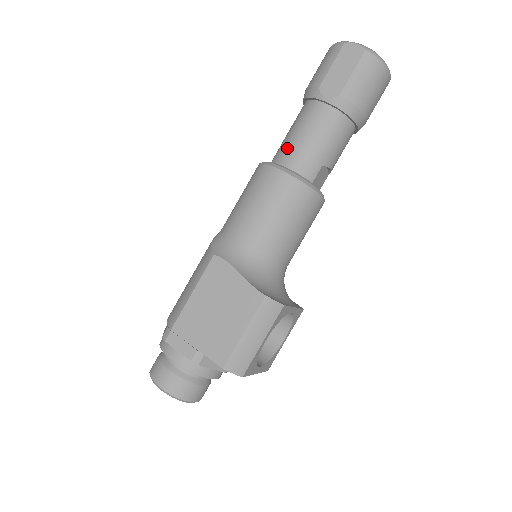
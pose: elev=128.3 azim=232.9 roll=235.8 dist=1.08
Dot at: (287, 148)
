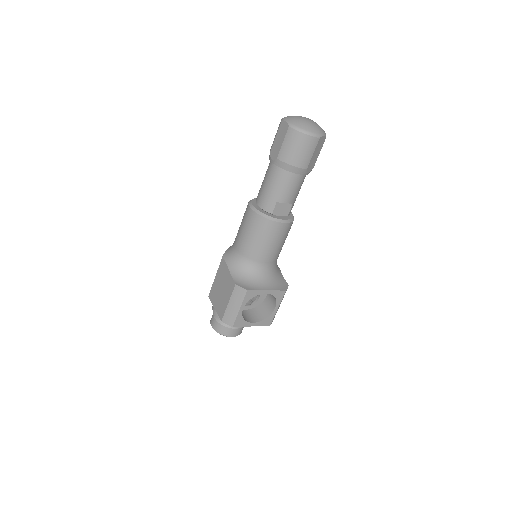
Dot at: (259, 192)
